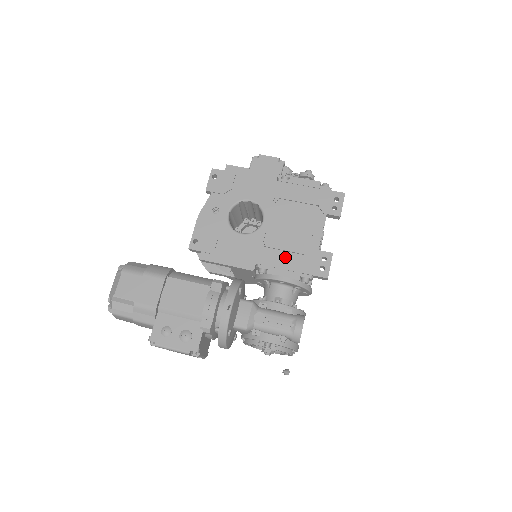
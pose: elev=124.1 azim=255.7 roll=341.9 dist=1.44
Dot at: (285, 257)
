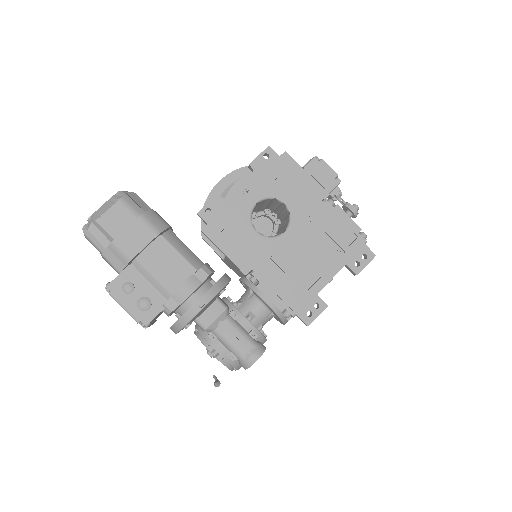
Dot at: (283, 281)
